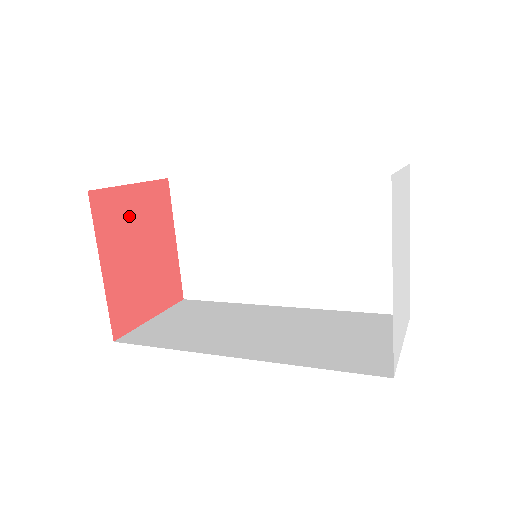
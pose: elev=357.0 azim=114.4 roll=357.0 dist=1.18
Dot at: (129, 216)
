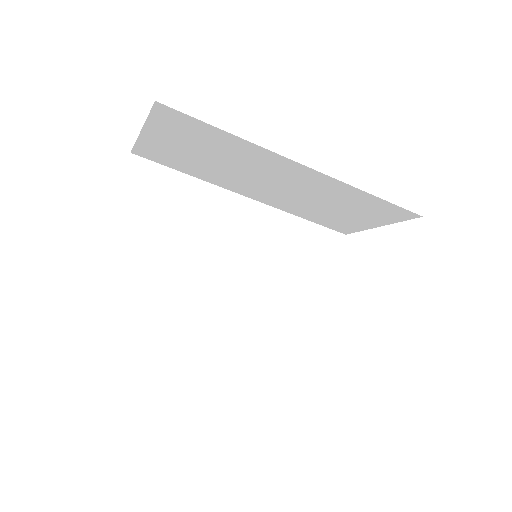
Dot at: occluded
